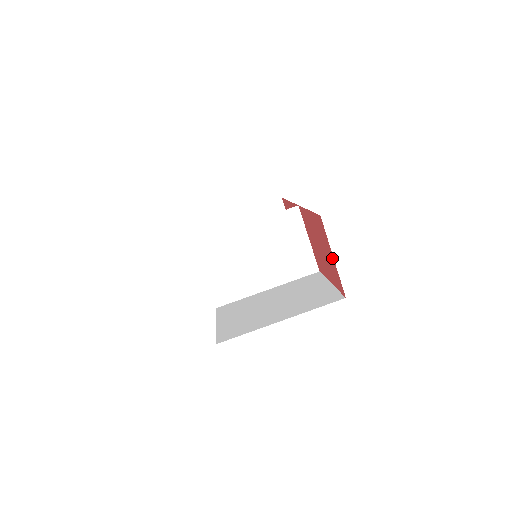
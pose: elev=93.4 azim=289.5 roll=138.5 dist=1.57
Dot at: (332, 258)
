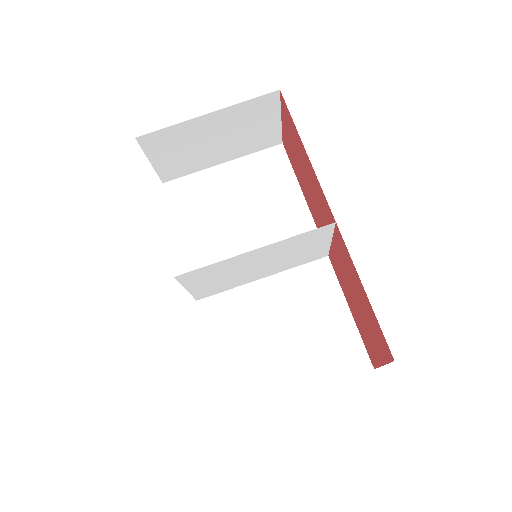
Dot at: (380, 359)
